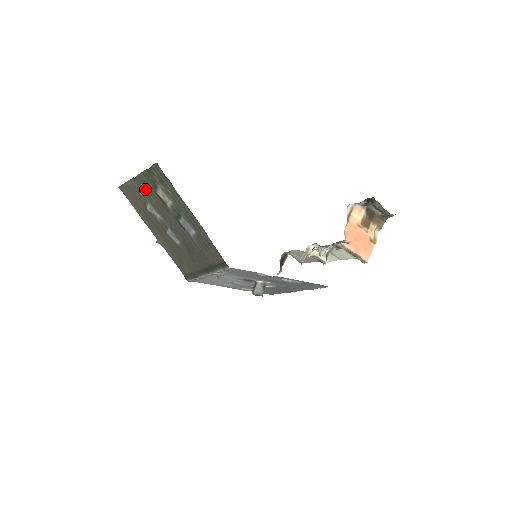
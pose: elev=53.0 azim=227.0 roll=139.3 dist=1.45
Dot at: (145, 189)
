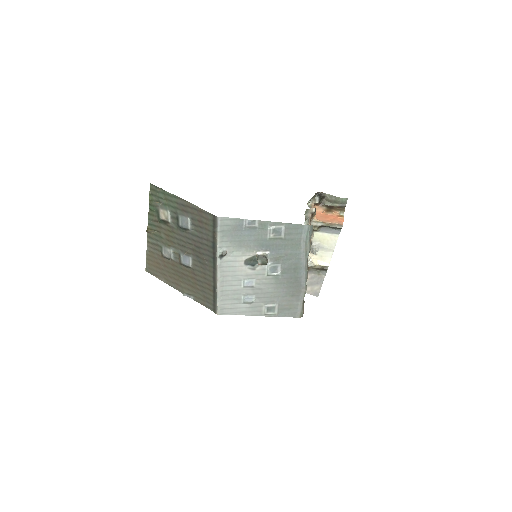
Dot at: (156, 233)
